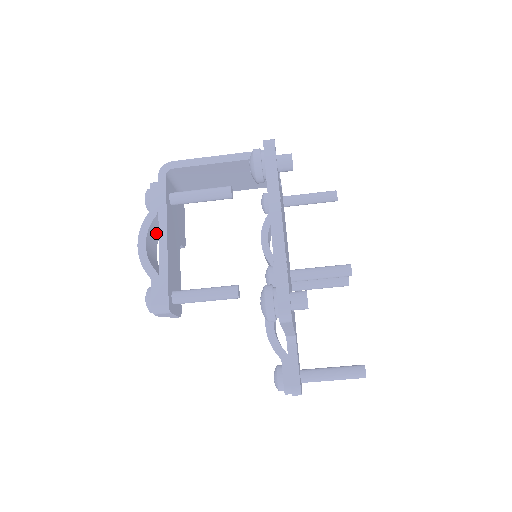
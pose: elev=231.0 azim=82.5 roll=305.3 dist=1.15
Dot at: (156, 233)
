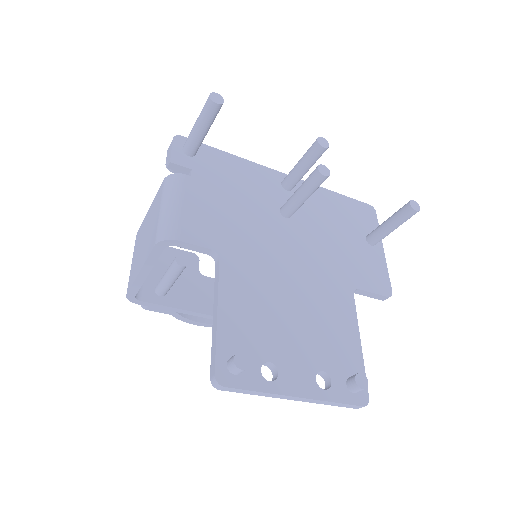
Dot at: occluded
